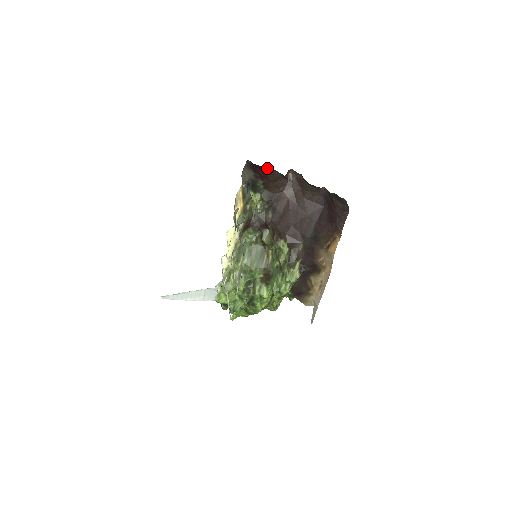
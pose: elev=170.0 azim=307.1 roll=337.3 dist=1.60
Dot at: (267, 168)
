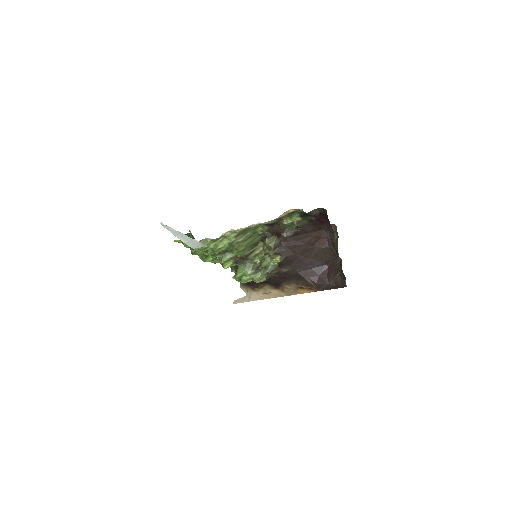
Dot at: (331, 227)
